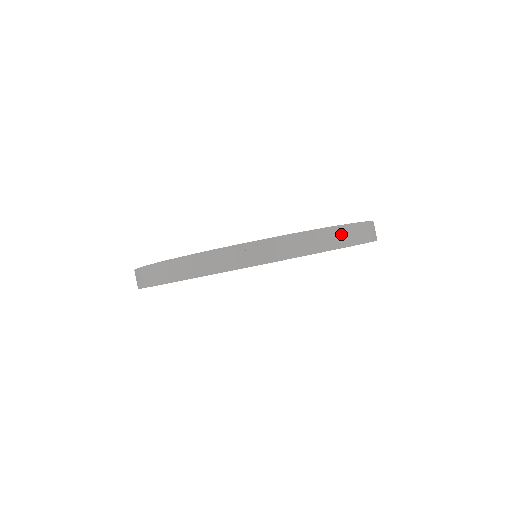
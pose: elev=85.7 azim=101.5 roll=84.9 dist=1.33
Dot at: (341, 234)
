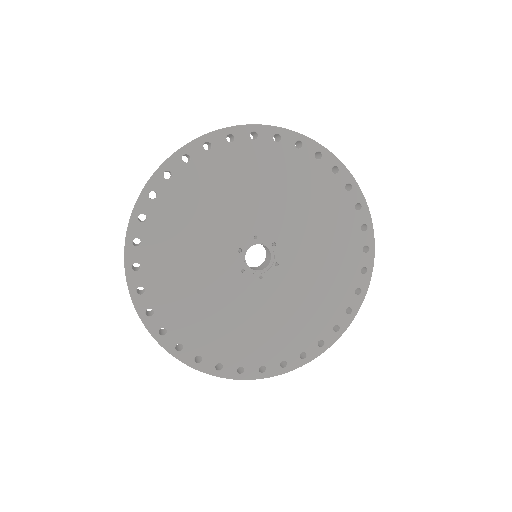
Dot at: occluded
